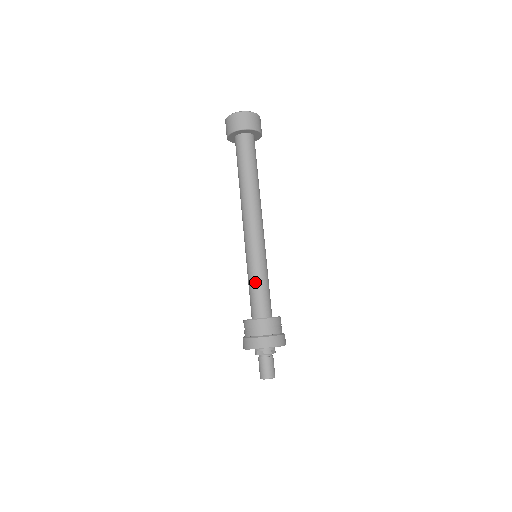
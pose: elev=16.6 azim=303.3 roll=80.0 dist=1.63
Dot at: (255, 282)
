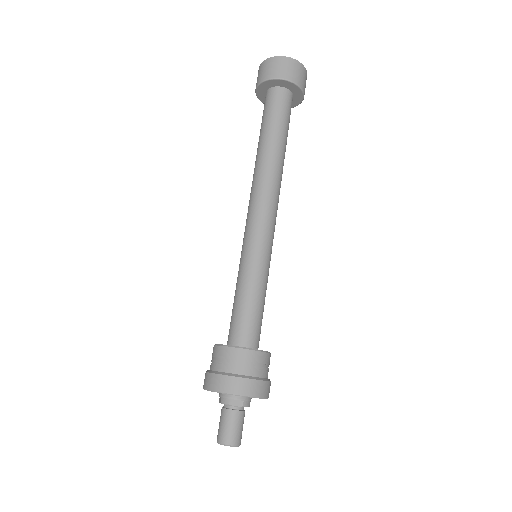
Dot at: (257, 293)
